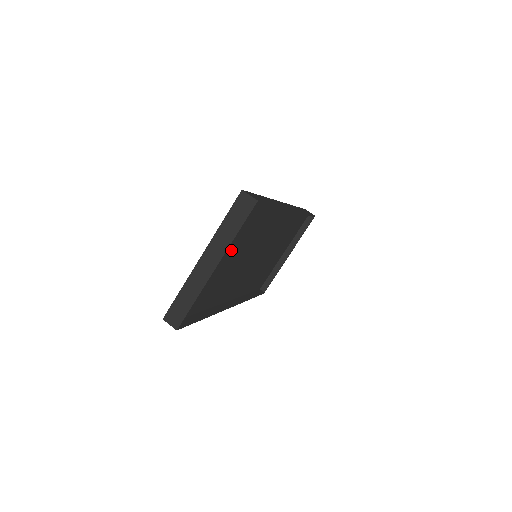
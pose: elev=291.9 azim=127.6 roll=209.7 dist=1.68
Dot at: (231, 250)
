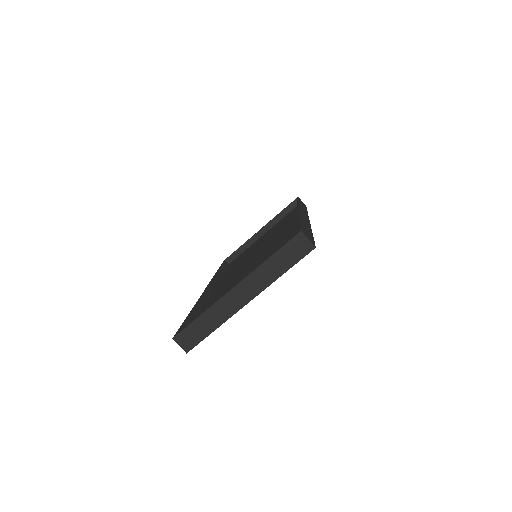
Dot at: occluded
